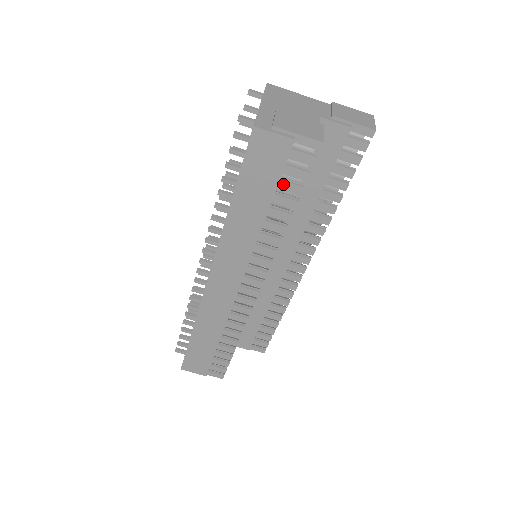
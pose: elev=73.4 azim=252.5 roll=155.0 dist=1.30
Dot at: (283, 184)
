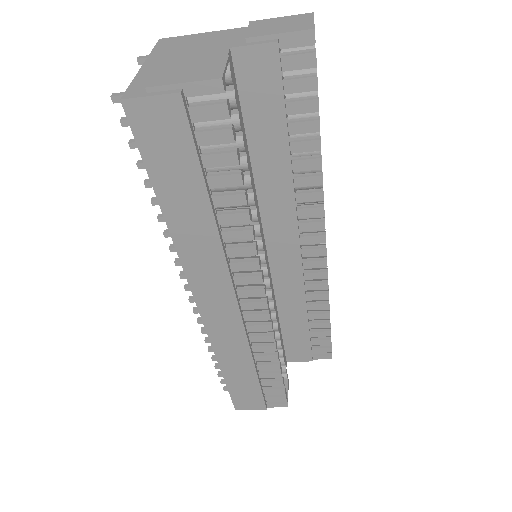
Dot at: (208, 159)
